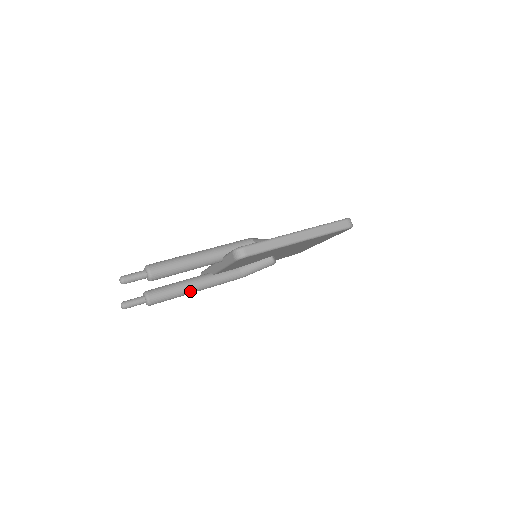
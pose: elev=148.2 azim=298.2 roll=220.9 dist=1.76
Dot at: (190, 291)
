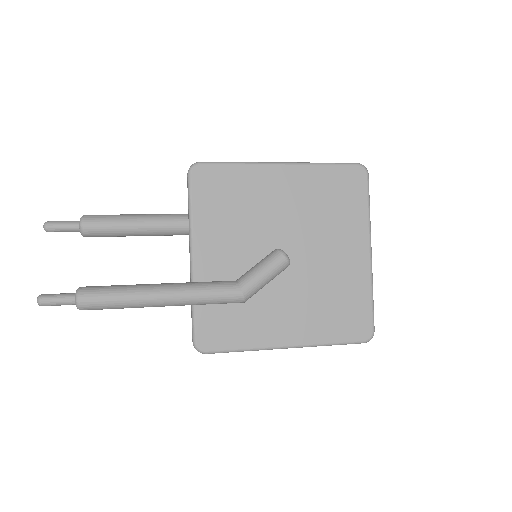
Dot at: (148, 289)
